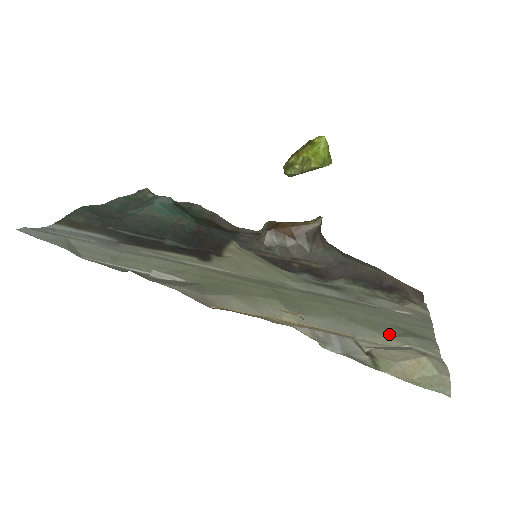
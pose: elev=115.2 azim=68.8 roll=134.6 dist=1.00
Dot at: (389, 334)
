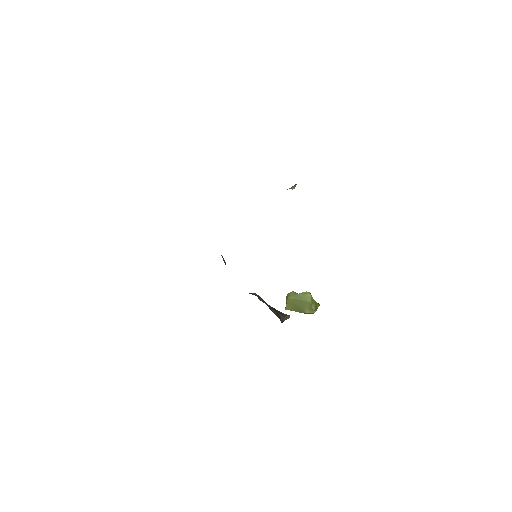
Dot at: occluded
